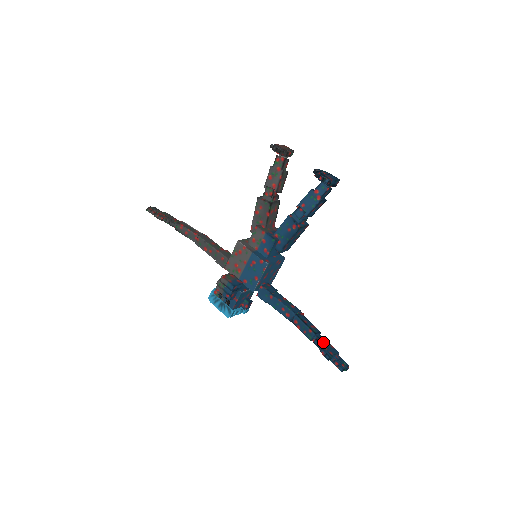
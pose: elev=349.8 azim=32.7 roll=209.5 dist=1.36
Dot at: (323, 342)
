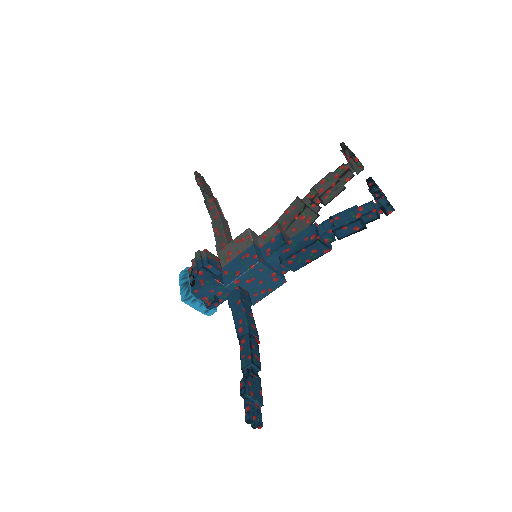
Dot at: (254, 379)
